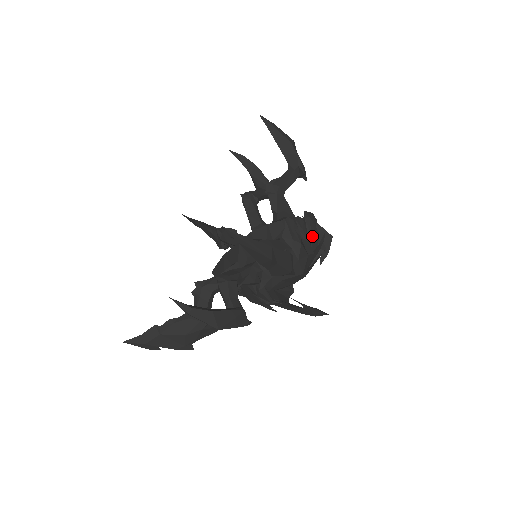
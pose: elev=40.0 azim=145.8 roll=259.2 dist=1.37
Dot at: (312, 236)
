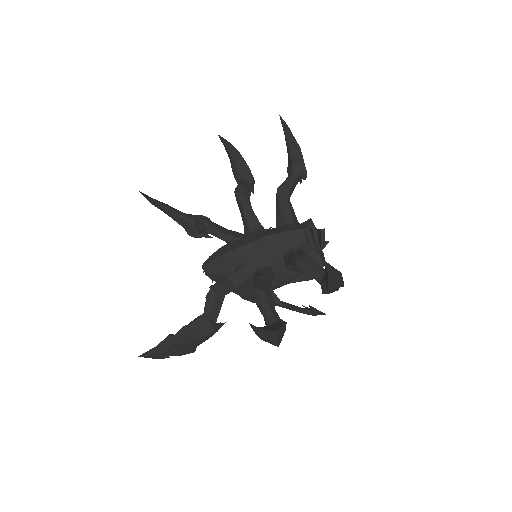
Dot at: occluded
